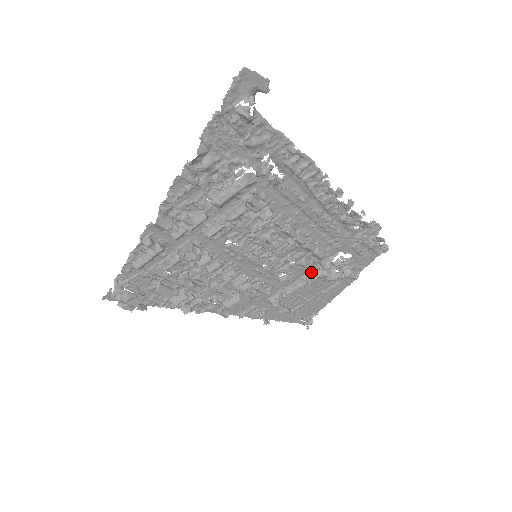
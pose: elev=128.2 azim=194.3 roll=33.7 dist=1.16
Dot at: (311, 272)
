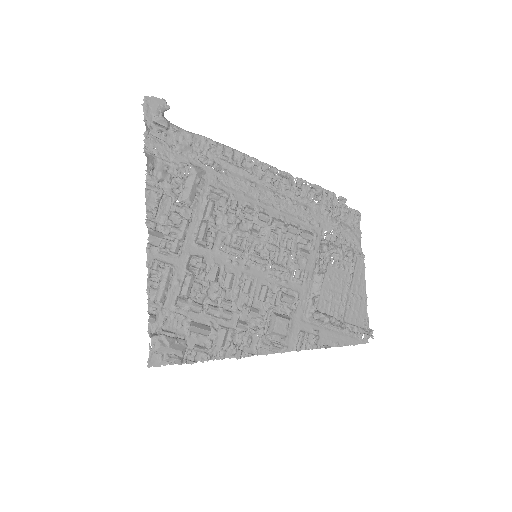
Dot at: (318, 263)
